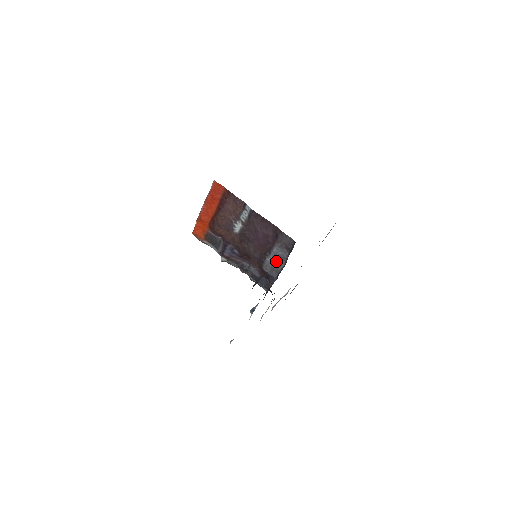
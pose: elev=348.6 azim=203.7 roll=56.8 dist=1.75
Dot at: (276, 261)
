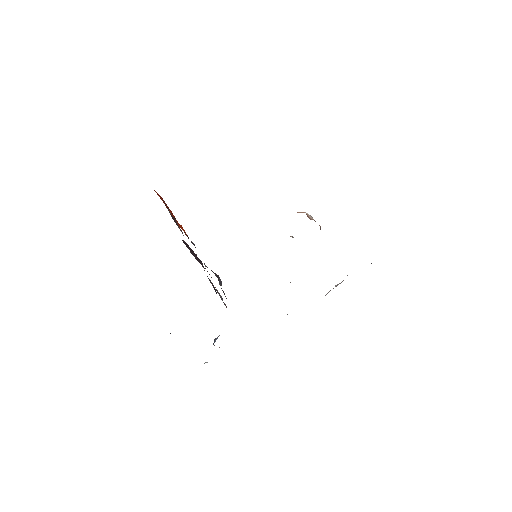
Dot at: occluded
